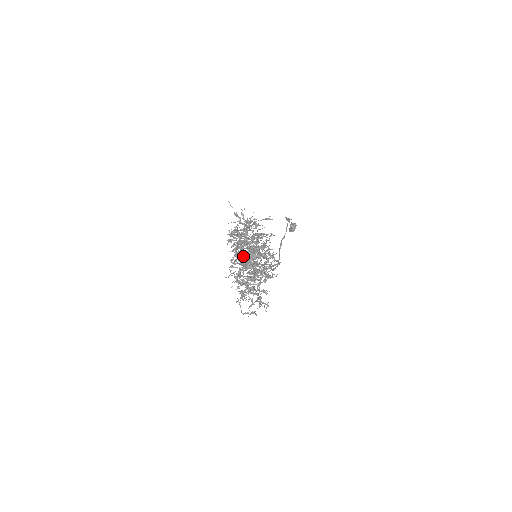
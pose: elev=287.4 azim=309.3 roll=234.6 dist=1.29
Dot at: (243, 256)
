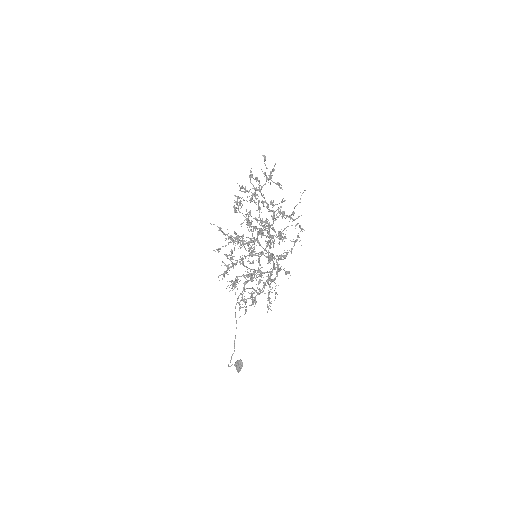
Dot at: (250, 248)
